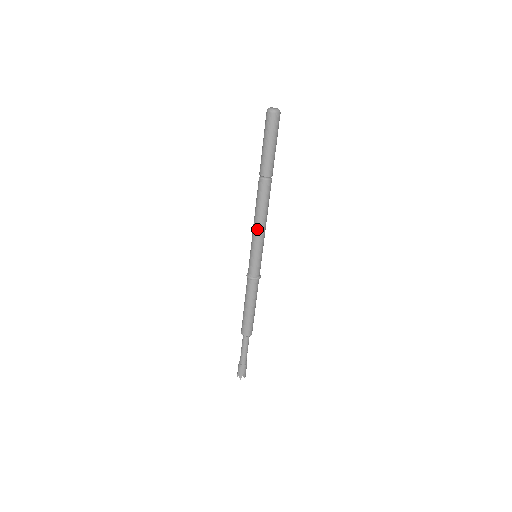
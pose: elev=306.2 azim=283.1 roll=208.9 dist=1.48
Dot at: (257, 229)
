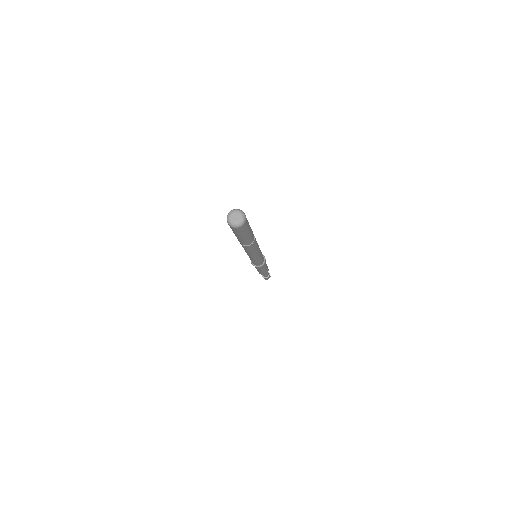
Dot at: (250, 256)
